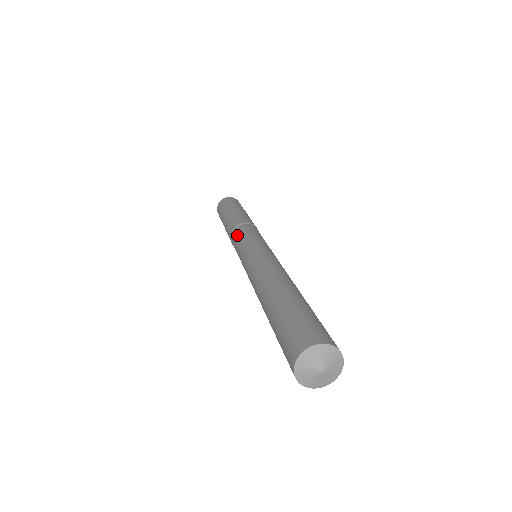
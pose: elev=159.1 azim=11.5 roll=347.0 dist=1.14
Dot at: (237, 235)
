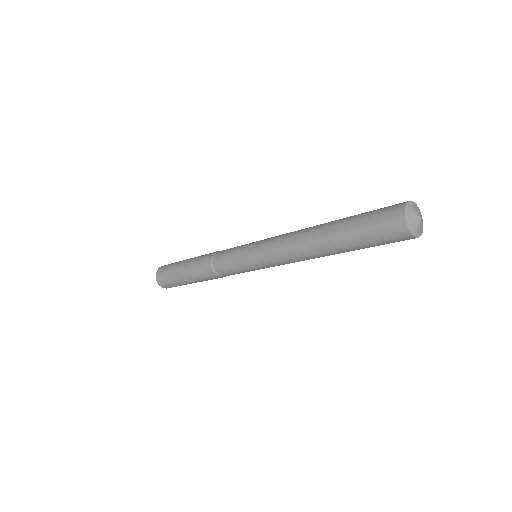
Dot at: occluded
